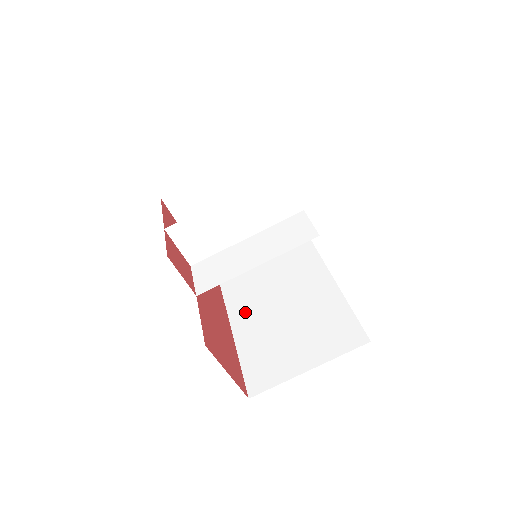
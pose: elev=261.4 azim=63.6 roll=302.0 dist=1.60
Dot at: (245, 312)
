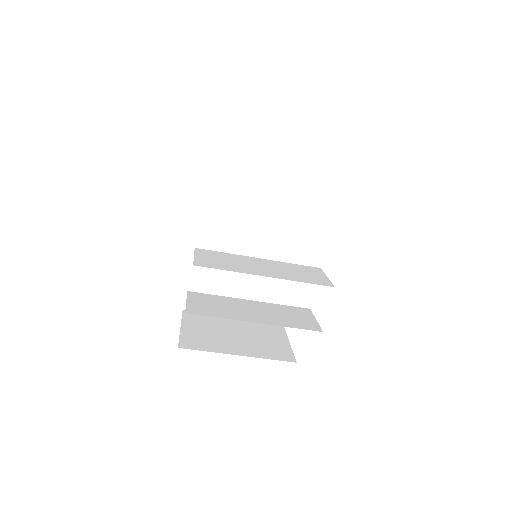
Dot at: (215, 227)
